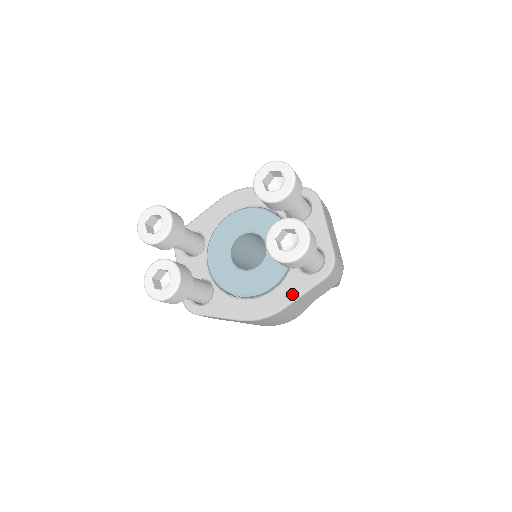
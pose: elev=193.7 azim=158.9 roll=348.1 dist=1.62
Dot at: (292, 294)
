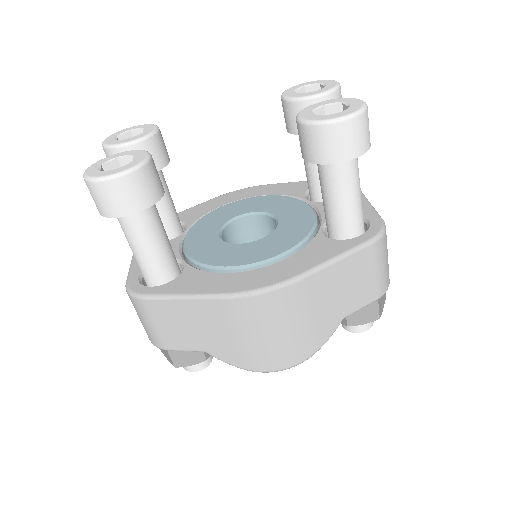
Dot at: (317, 259)
